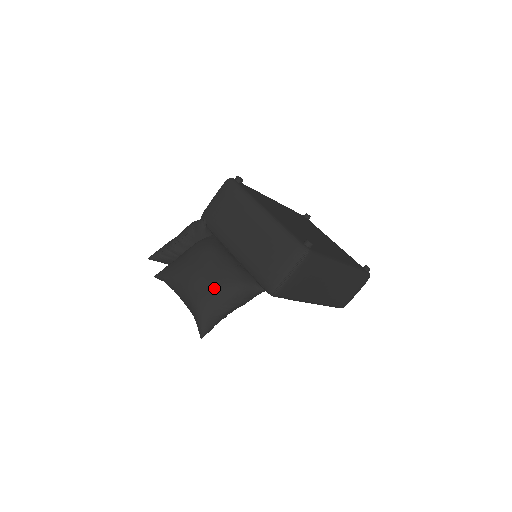
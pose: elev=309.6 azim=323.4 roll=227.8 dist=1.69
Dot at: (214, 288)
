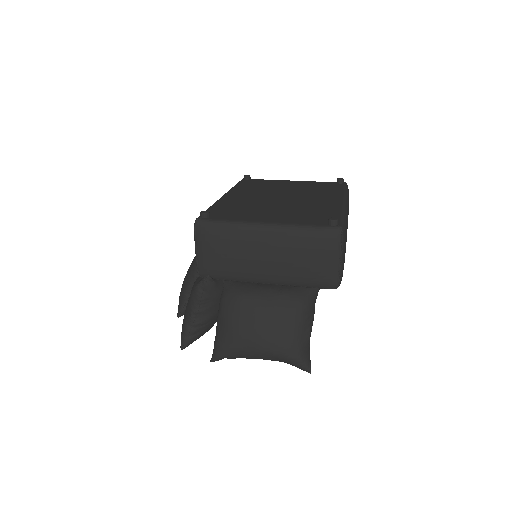
Dot at: (285, 328)
